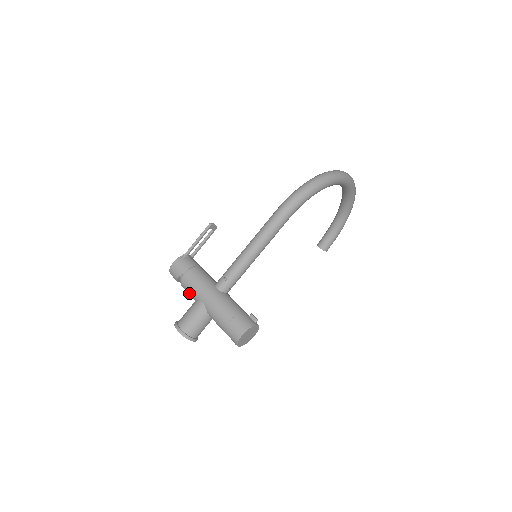
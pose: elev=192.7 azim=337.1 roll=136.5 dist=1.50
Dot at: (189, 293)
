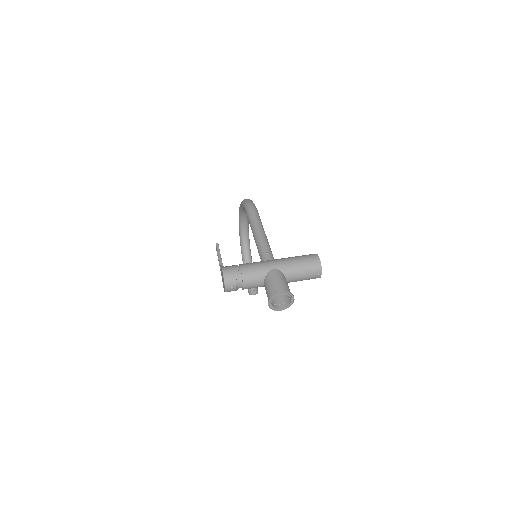
Dot at: (256, 277)
